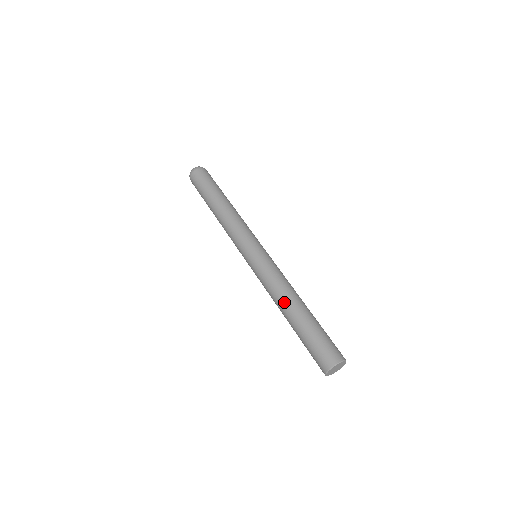
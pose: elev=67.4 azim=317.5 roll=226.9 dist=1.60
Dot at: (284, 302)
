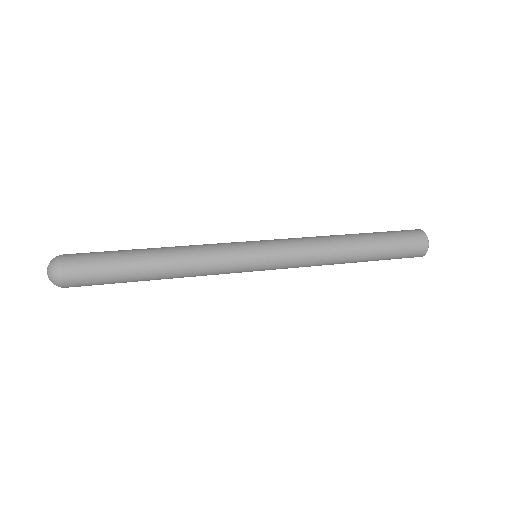
Dot at: (342, 247)
